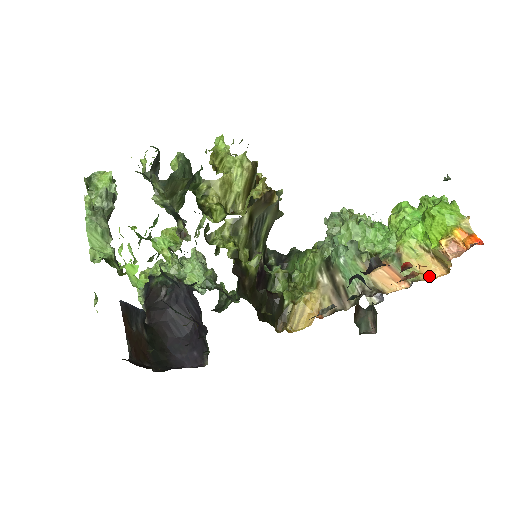
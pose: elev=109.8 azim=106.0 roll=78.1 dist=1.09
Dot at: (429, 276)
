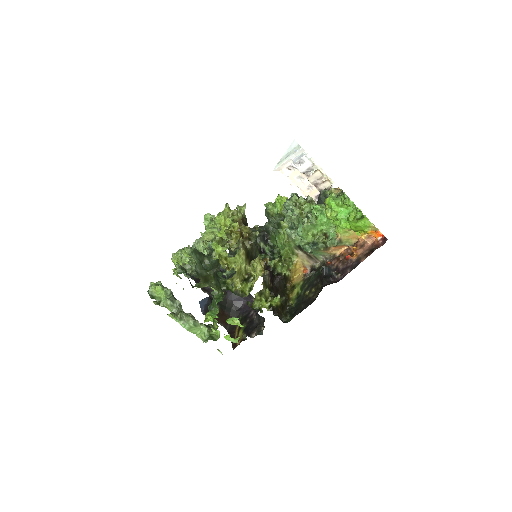
Dot at: (356, 237)
